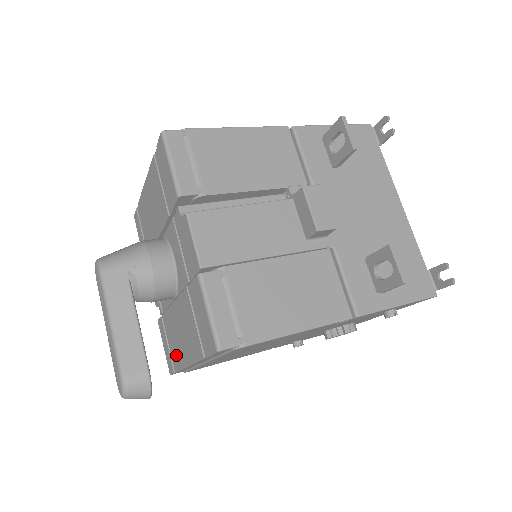
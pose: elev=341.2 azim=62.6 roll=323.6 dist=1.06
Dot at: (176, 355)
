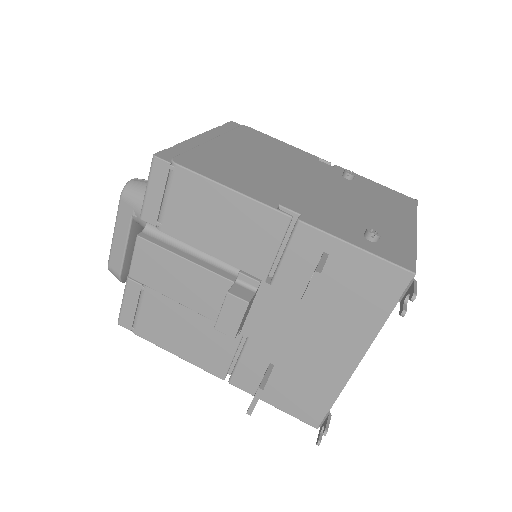
Dot at: occluded
